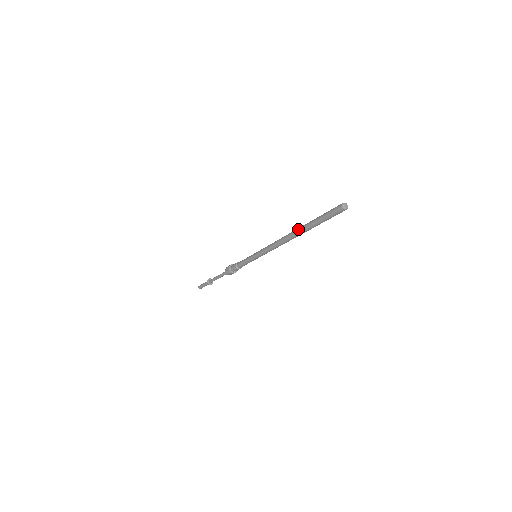
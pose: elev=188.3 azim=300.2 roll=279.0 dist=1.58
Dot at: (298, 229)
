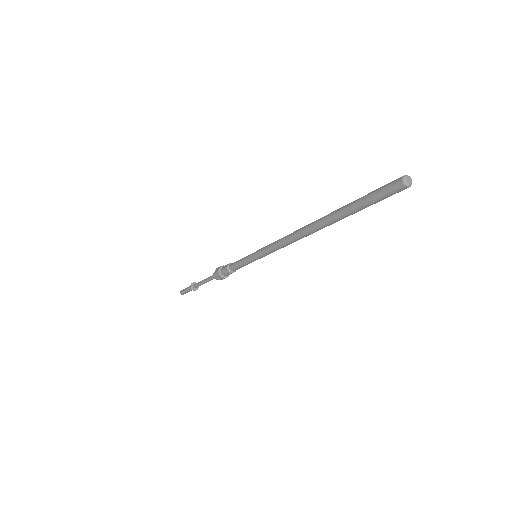
Dot at: occluded
